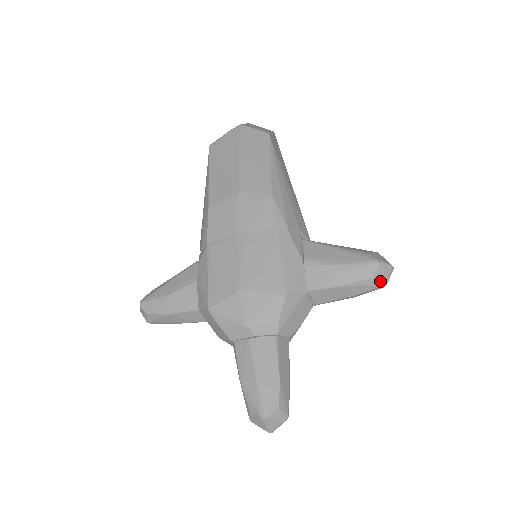
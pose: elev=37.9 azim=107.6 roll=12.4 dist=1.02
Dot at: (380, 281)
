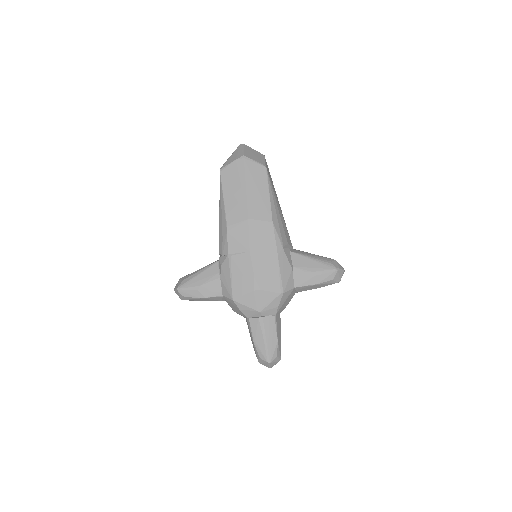
Dot at: (337, 280)
